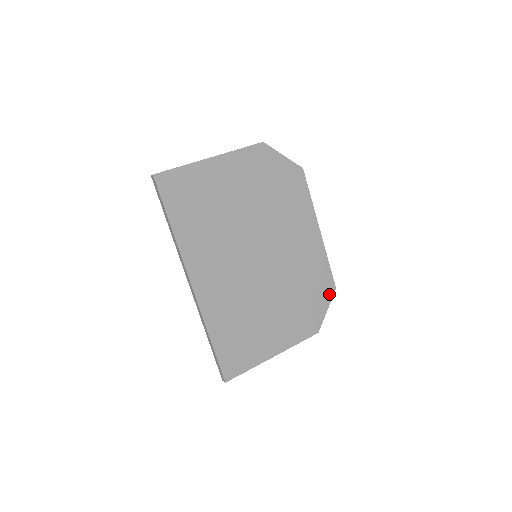
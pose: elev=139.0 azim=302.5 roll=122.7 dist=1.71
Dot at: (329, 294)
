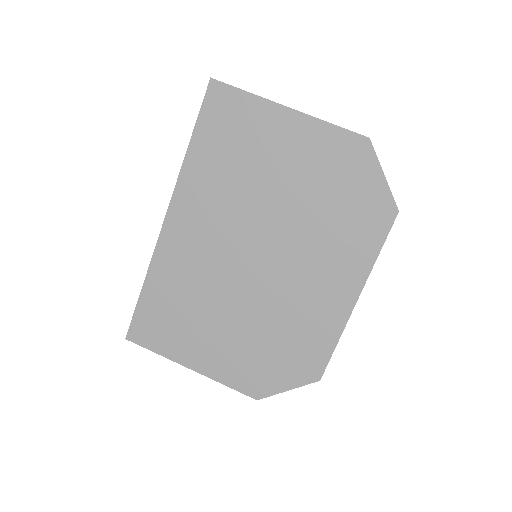
Dot at: (306, 377)
